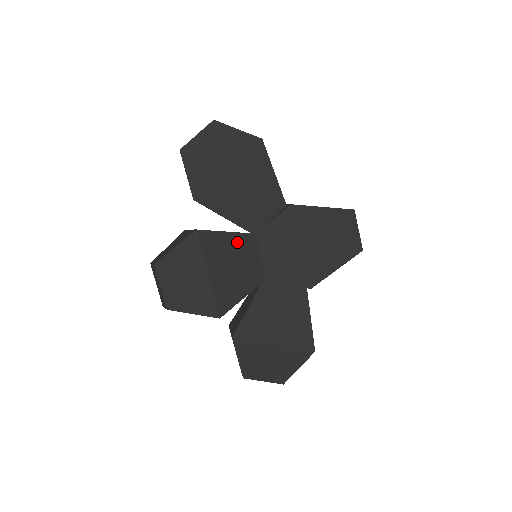
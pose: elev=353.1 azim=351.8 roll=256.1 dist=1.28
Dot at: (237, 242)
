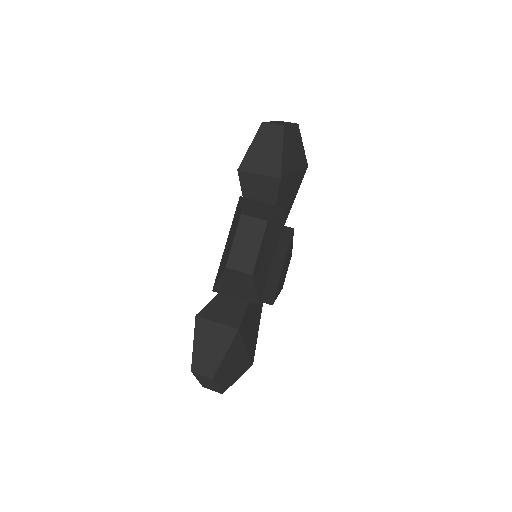
Dot at: occluded
